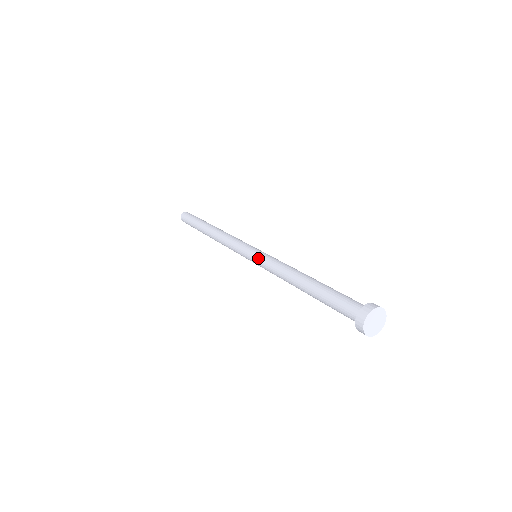
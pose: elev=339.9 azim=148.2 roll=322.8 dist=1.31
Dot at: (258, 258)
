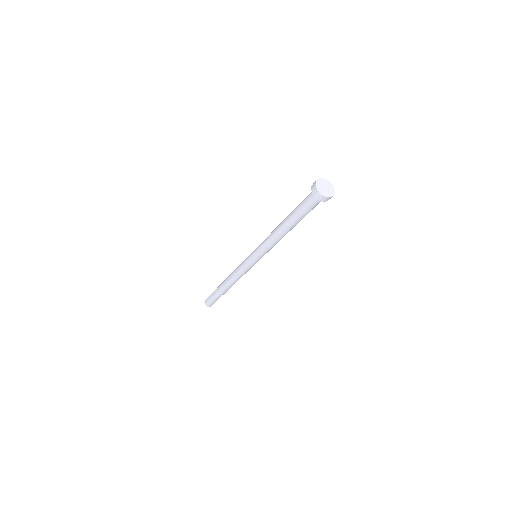
Dot at: (256, 250)
